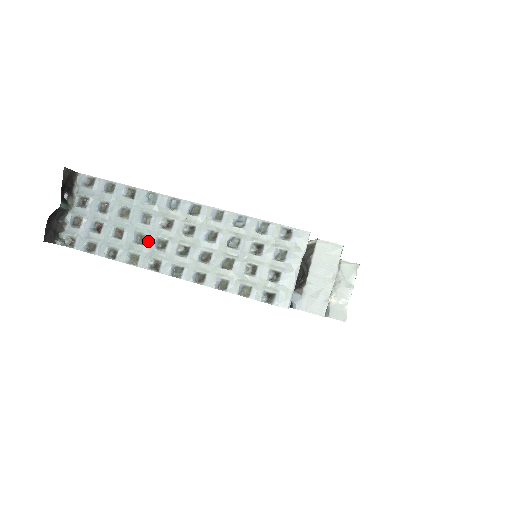
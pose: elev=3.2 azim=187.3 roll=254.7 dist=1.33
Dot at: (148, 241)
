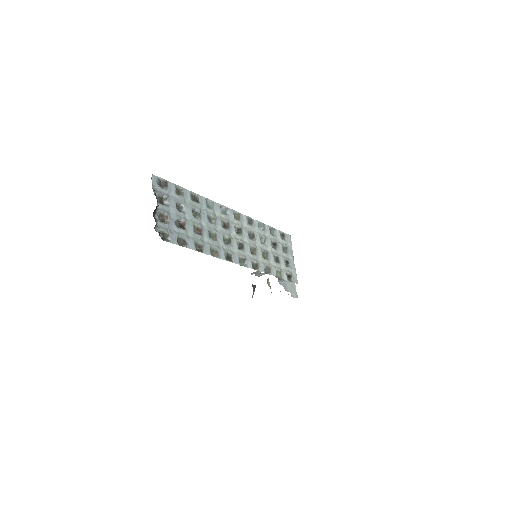
Dot at: (219, 238)
